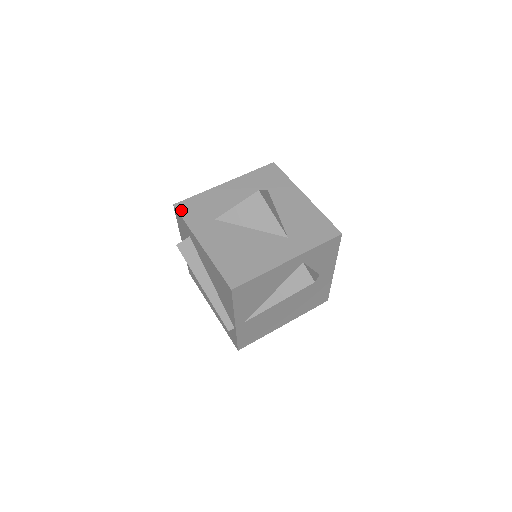
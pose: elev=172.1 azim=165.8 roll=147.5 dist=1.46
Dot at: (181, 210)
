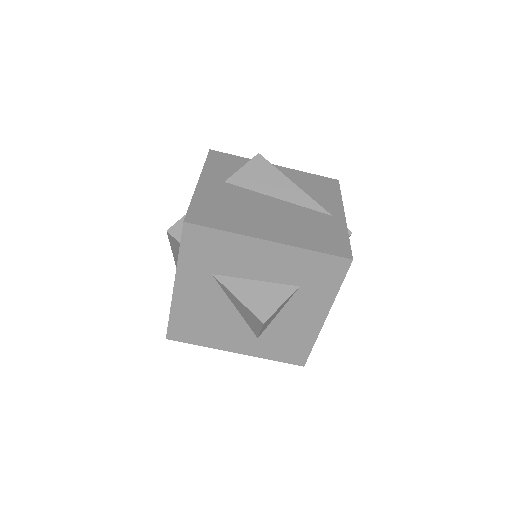
Dot at: (186, 237)
